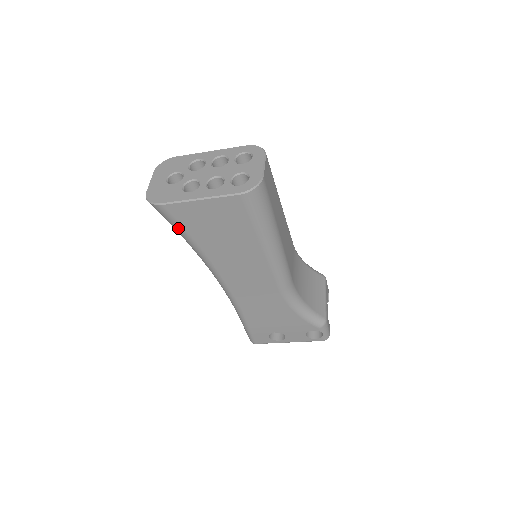
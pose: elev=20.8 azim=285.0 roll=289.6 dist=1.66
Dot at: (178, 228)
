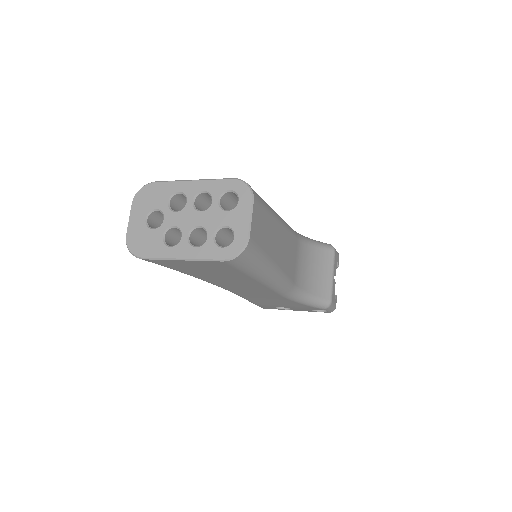
Dot at: occluded
